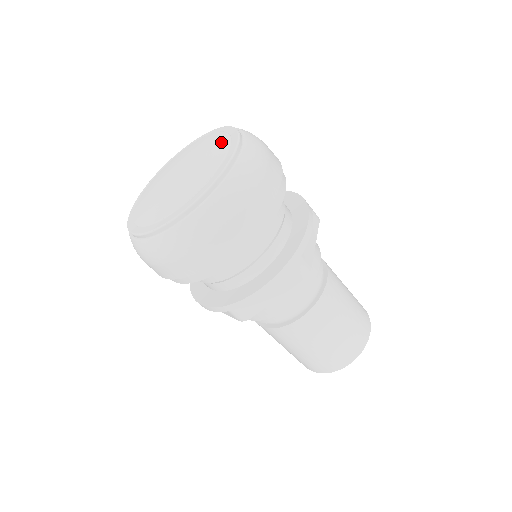
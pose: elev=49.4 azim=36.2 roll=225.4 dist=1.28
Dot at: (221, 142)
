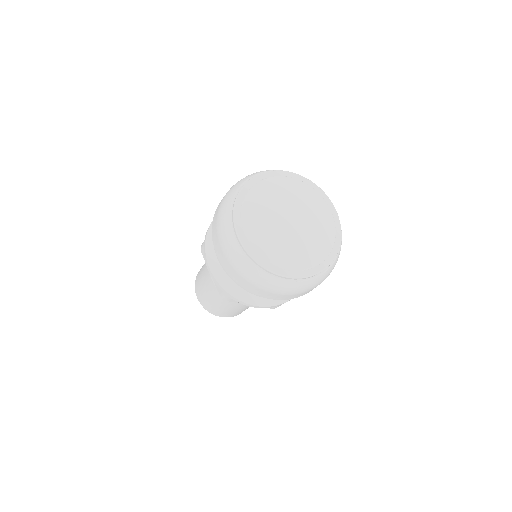
Dot at: (330, 234)
